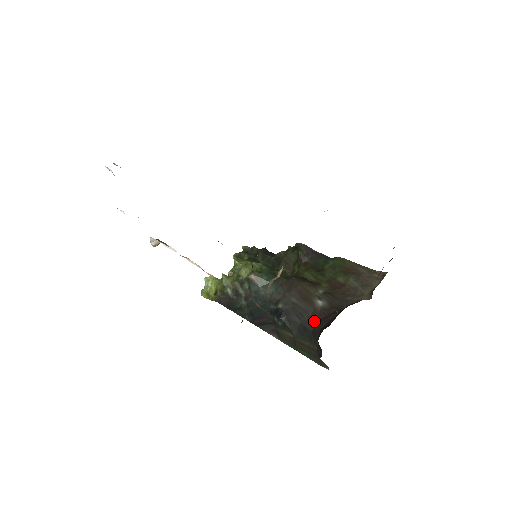
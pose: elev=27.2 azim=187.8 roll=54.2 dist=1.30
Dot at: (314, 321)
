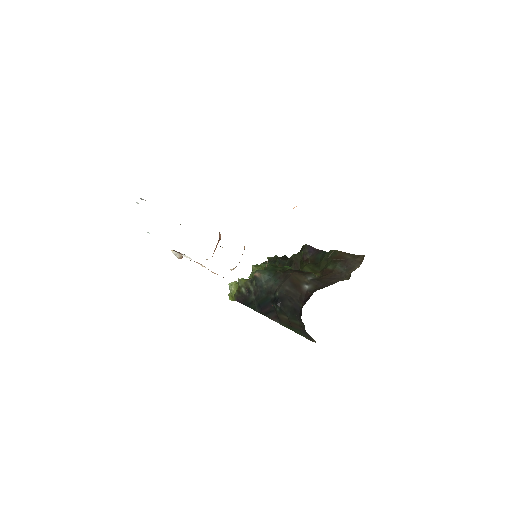
Dot at: (300, 302)
